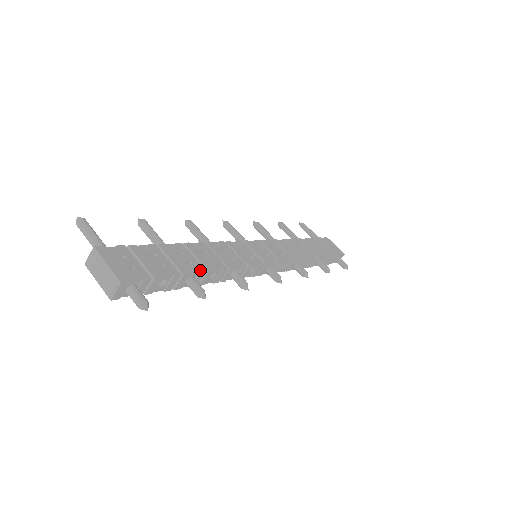
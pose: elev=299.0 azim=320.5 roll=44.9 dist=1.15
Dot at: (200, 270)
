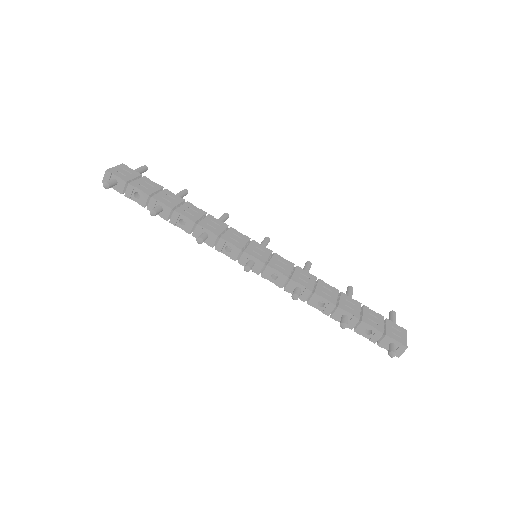
Dot at: (169, 206)
